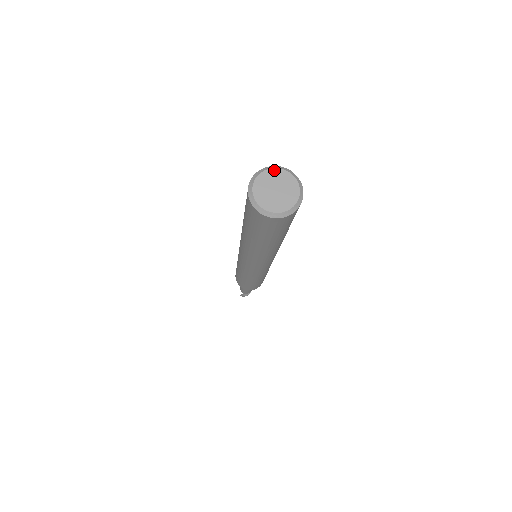
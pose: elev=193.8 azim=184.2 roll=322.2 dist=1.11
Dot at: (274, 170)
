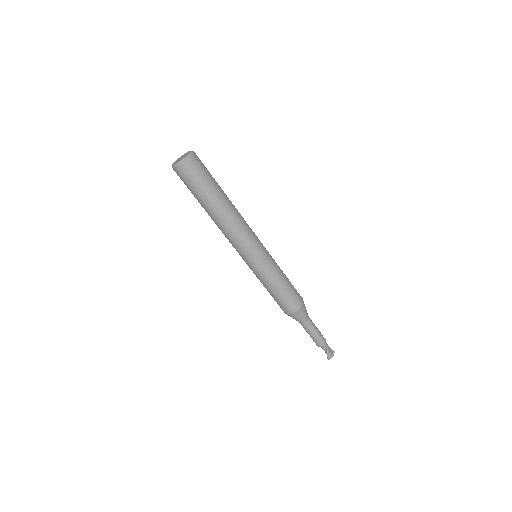
Dot at: (184, 154)
